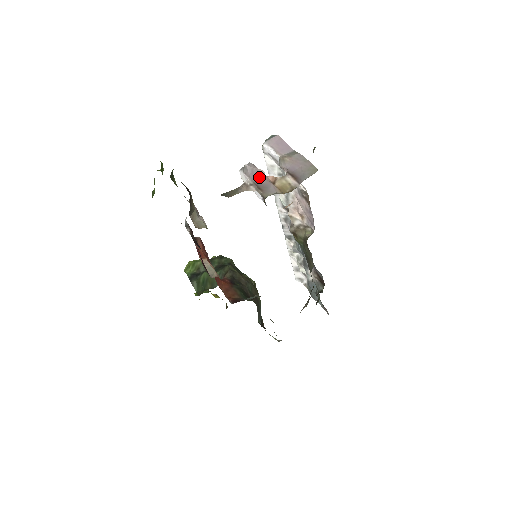
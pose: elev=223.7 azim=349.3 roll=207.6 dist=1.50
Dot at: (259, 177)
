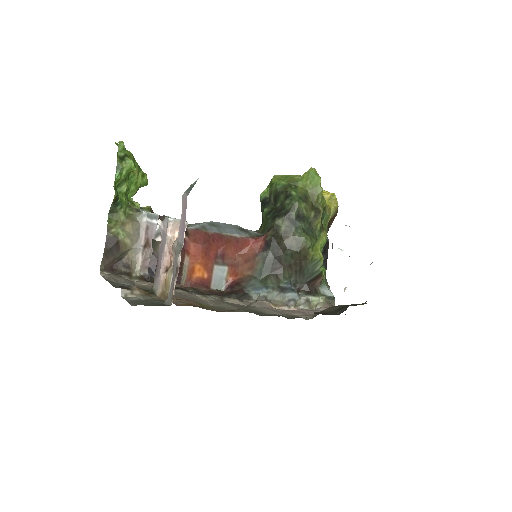
Dot at: (161, 251)
